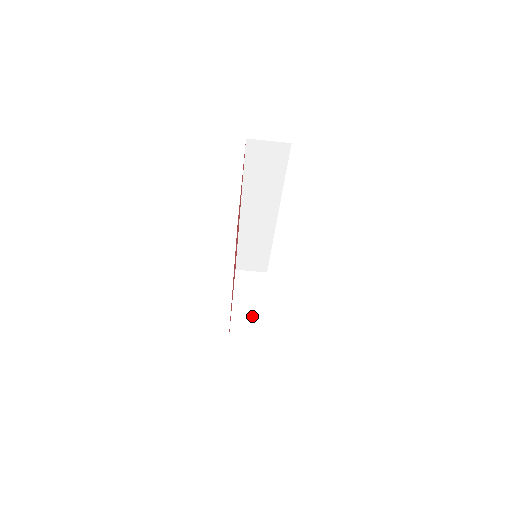
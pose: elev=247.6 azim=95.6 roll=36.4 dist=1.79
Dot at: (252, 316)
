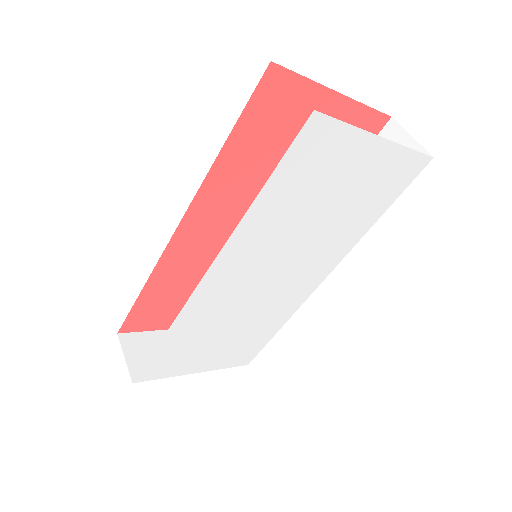
Dot at: occluded
